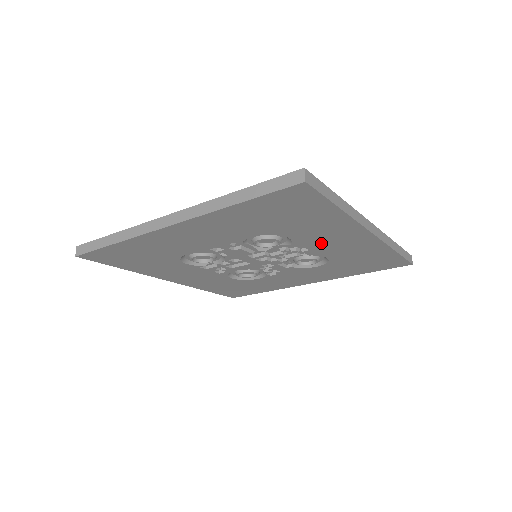
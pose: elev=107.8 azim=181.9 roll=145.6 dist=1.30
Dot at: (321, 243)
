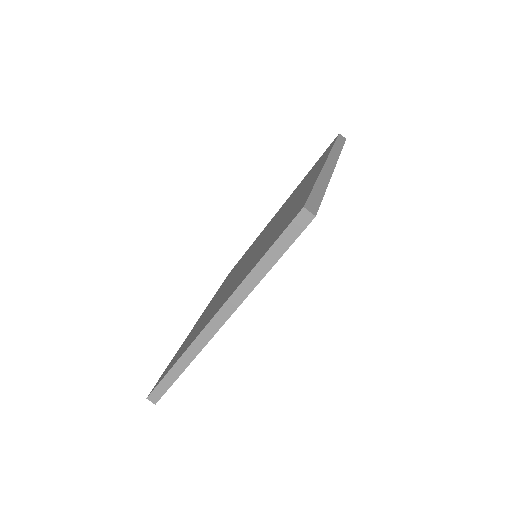
Dot at: occluded
